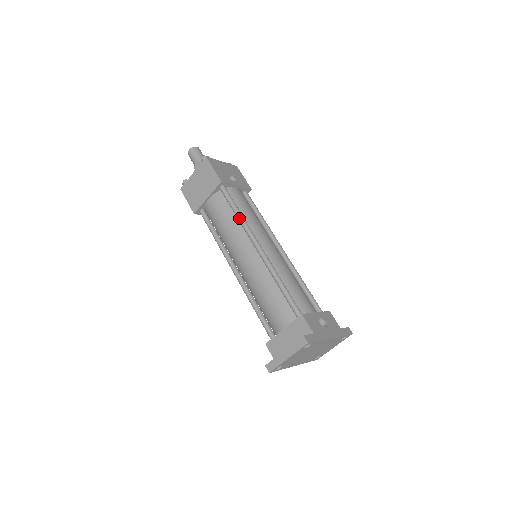
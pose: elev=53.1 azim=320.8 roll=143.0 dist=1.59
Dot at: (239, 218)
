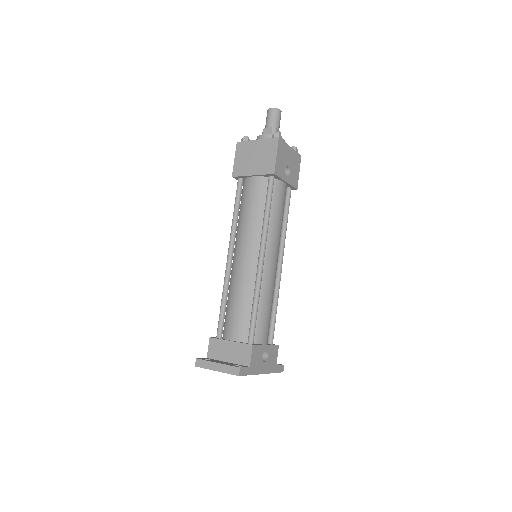
Dot at: (265, 219)
